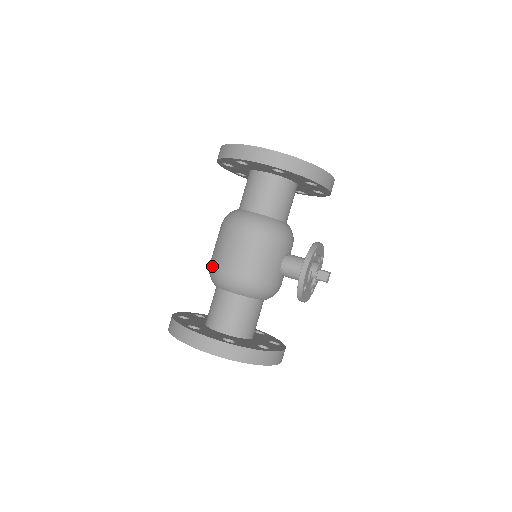
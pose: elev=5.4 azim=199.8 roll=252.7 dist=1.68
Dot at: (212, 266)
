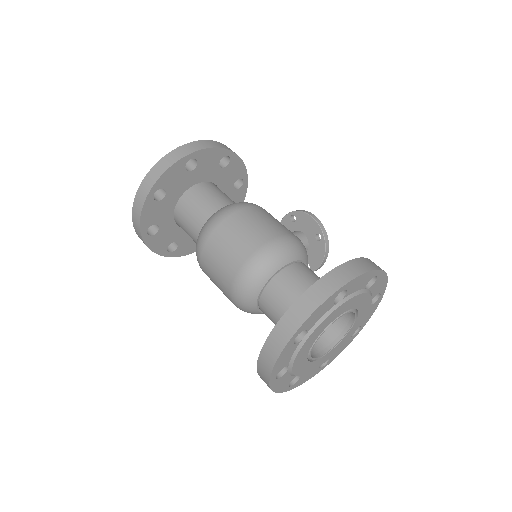
Dot at: (255, 252)
